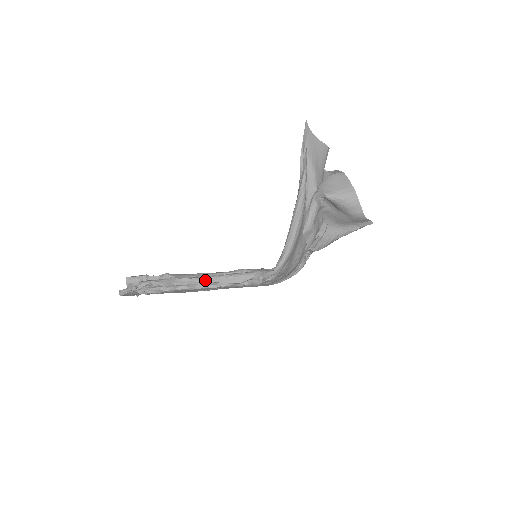
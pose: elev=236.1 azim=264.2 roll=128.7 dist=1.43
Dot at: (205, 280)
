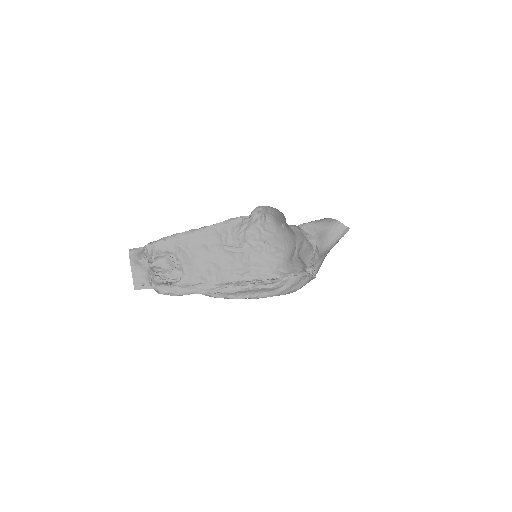
Dot at: occluded
